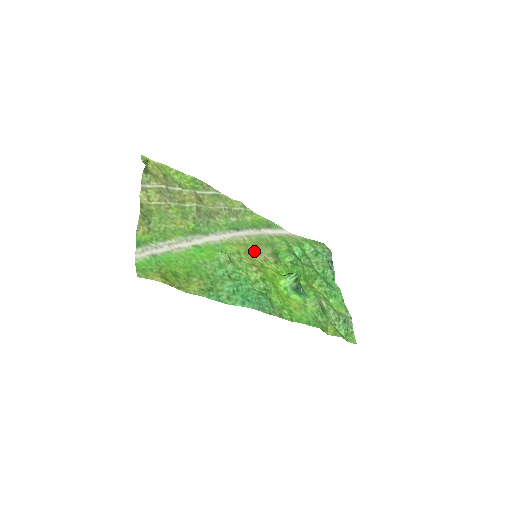
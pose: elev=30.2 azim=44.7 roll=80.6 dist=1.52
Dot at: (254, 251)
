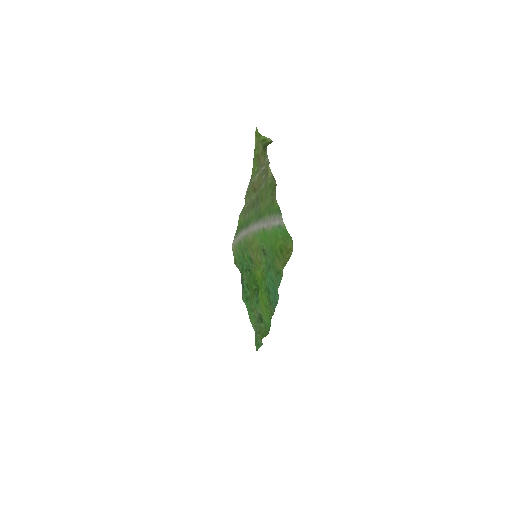
Dot at: (253, 251)
